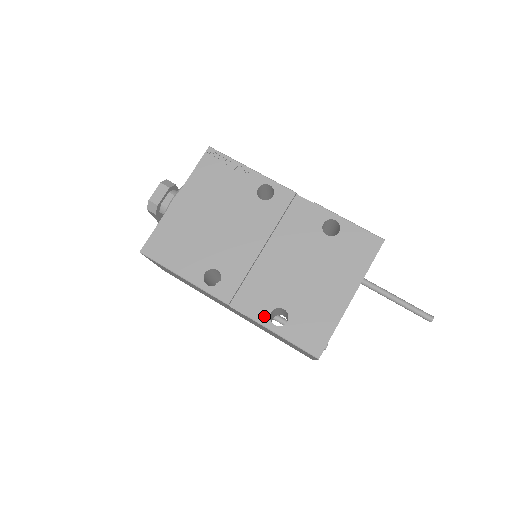
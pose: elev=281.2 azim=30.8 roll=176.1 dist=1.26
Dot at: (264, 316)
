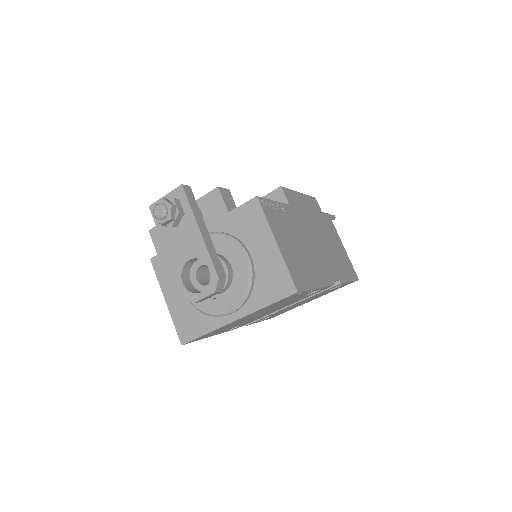
Dot at: occluded
